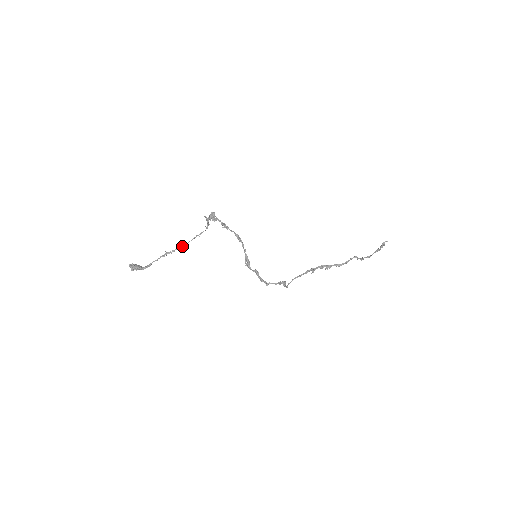
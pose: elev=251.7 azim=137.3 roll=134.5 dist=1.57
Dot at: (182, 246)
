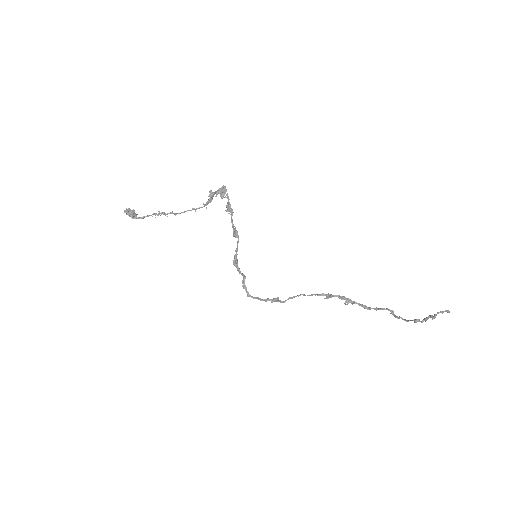
Dot at: (176, 213)
